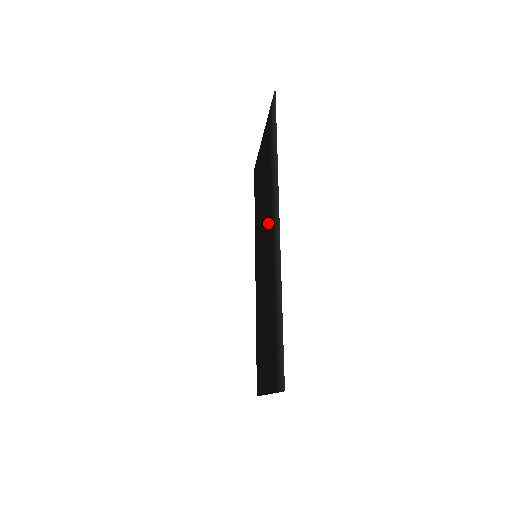
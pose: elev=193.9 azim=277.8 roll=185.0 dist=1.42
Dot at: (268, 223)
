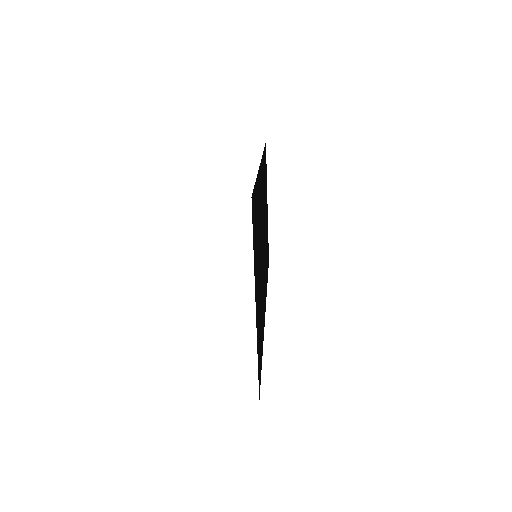
Dot at: (263, 213)
